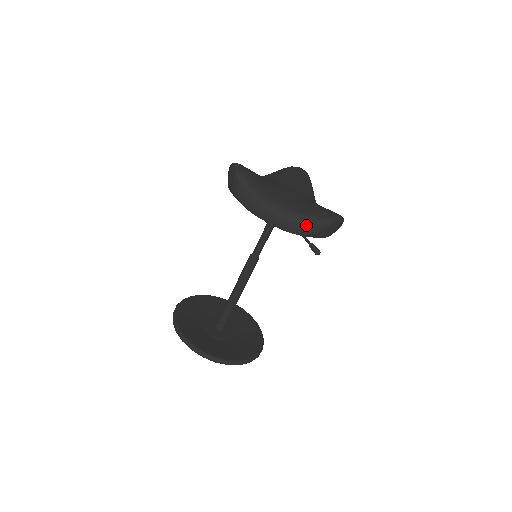
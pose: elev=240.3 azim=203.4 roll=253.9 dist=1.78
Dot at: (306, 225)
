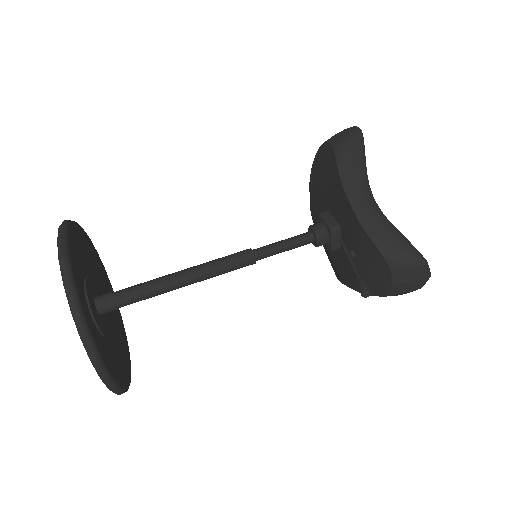
Dot at: (395, 238)
